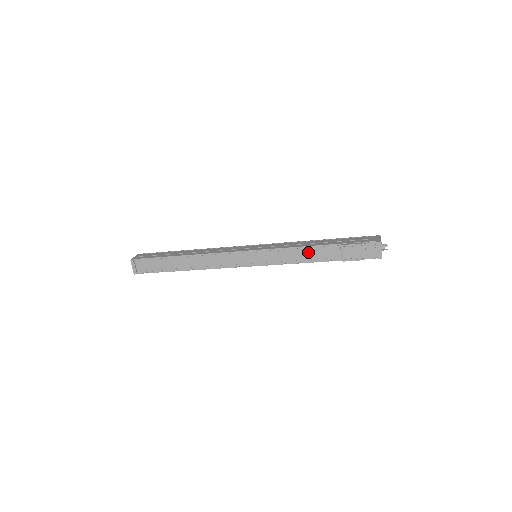
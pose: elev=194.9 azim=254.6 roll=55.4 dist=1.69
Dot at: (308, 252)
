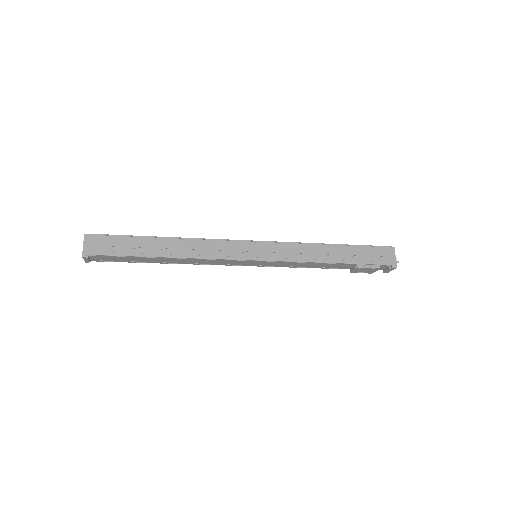
Dot at: (319, 265)
